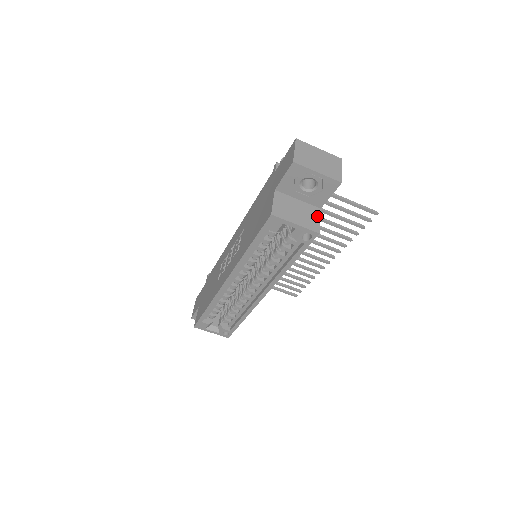
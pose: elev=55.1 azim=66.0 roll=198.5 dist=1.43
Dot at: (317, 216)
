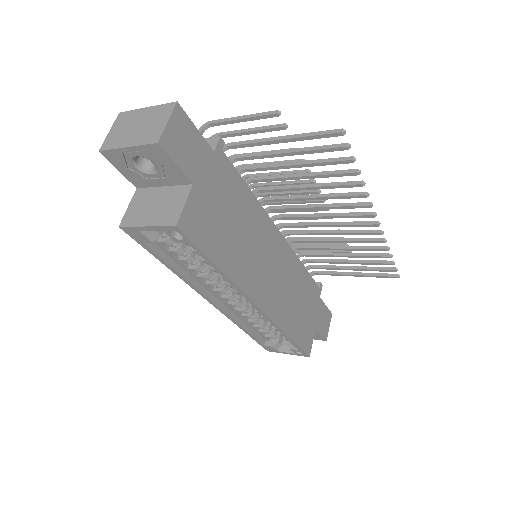
Dot at: (182, 199)
